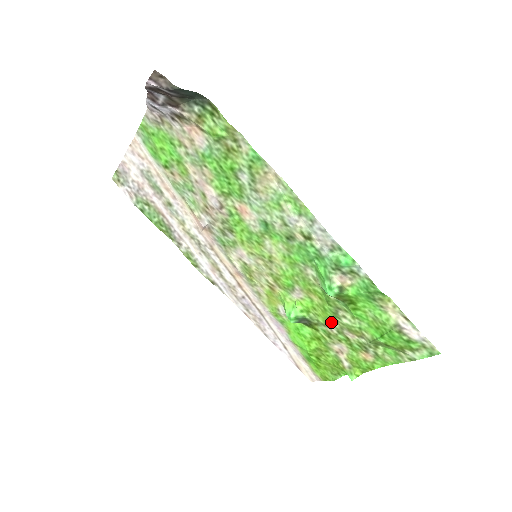
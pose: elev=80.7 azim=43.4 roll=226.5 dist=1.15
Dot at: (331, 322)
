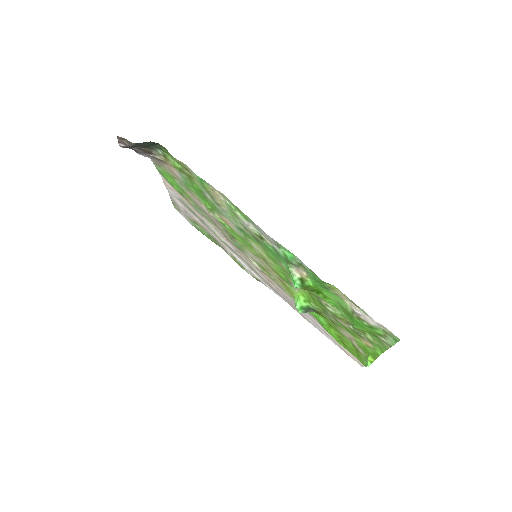
Dot at: (325, 310)
